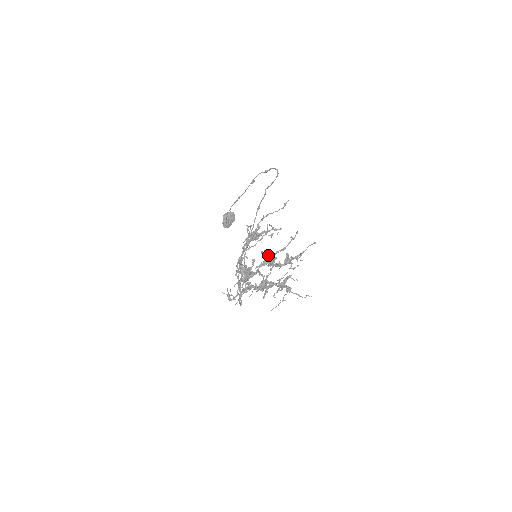
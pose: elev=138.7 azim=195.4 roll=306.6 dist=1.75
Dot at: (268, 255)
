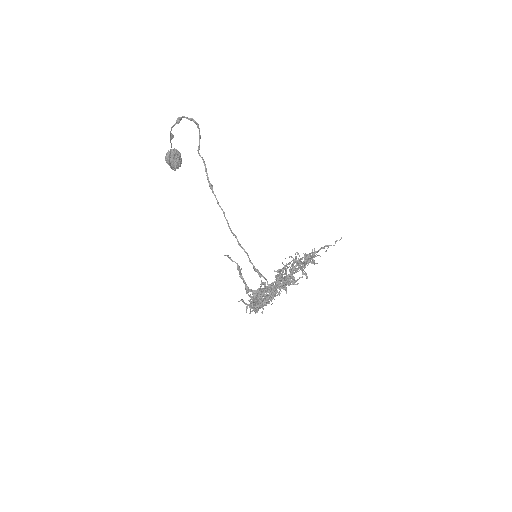
Dot at: (275, 277)
